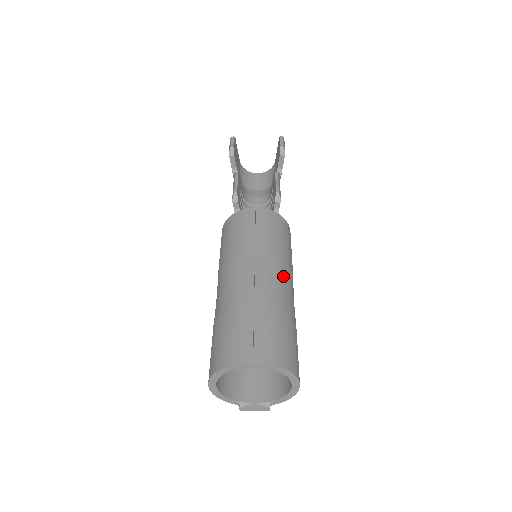
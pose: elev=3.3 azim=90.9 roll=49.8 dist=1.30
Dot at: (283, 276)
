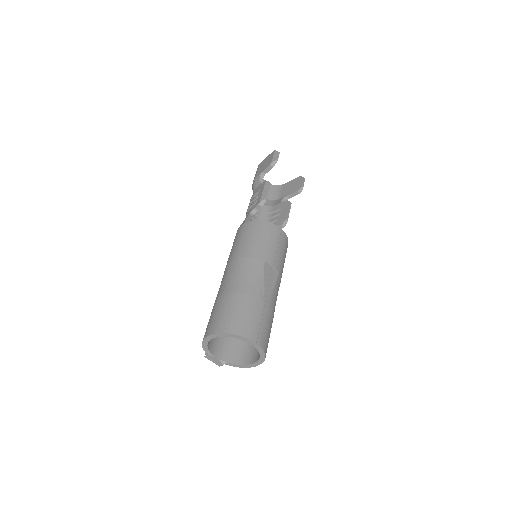
Dot at: (278, 290)
